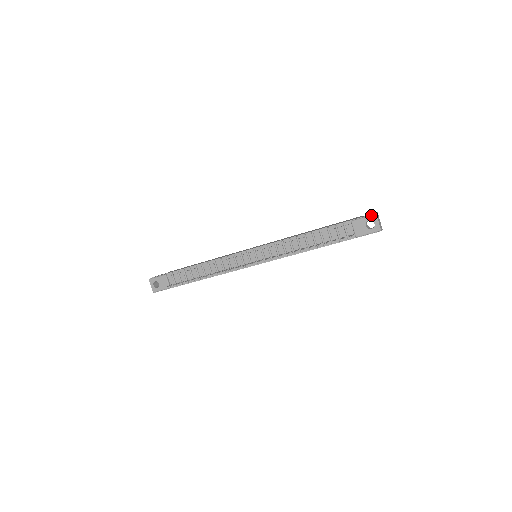
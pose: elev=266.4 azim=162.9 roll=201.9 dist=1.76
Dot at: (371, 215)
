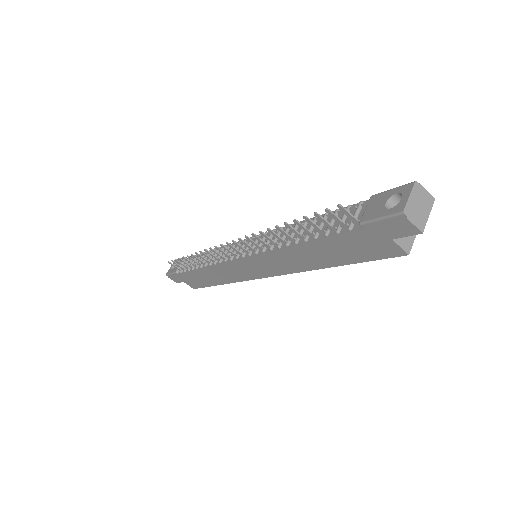
Dot at: occluded
